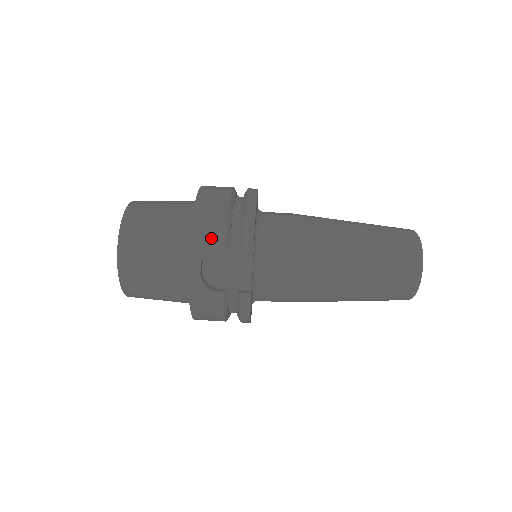
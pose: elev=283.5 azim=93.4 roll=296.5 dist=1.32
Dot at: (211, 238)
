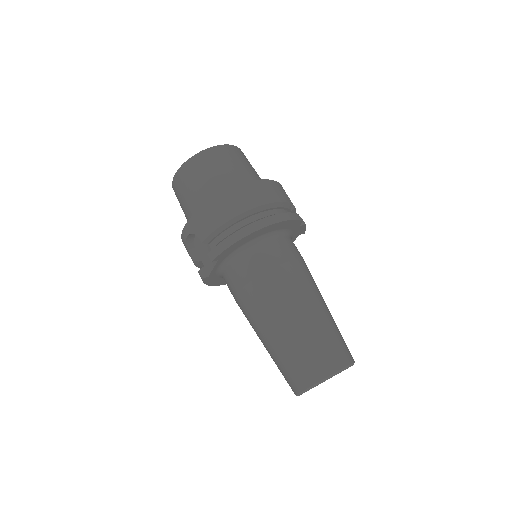
Dot at: (201, 228)
